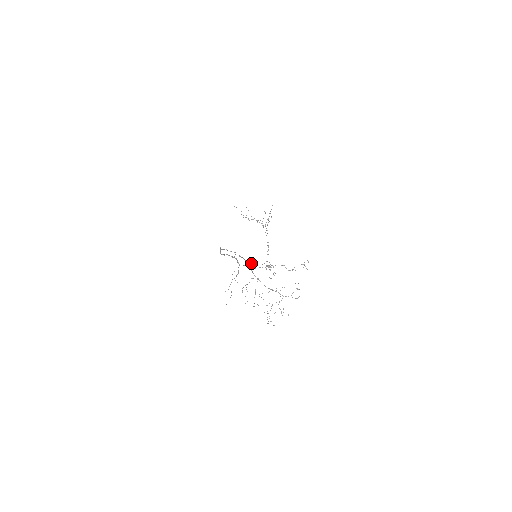
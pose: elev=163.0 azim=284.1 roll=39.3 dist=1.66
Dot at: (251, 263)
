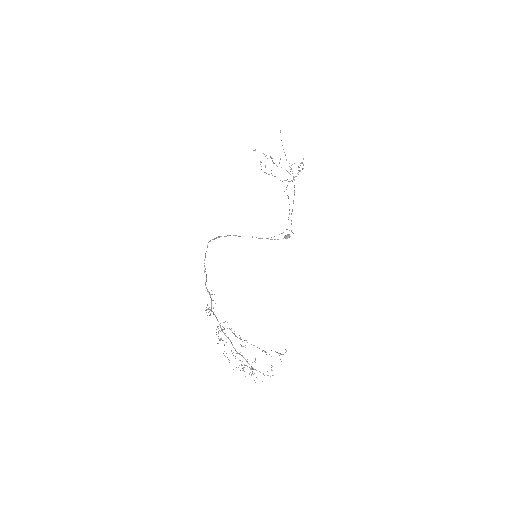
Dot at: (261, 238)
